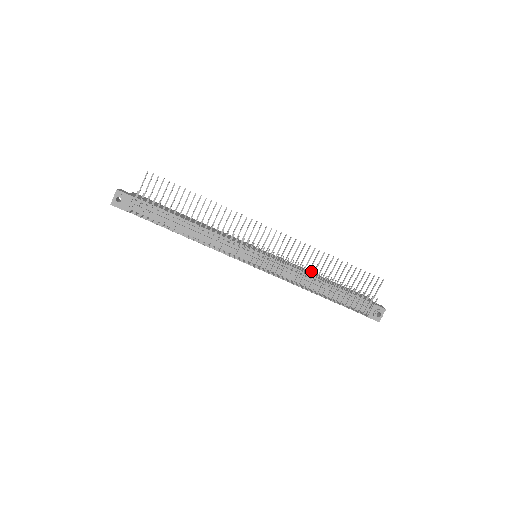
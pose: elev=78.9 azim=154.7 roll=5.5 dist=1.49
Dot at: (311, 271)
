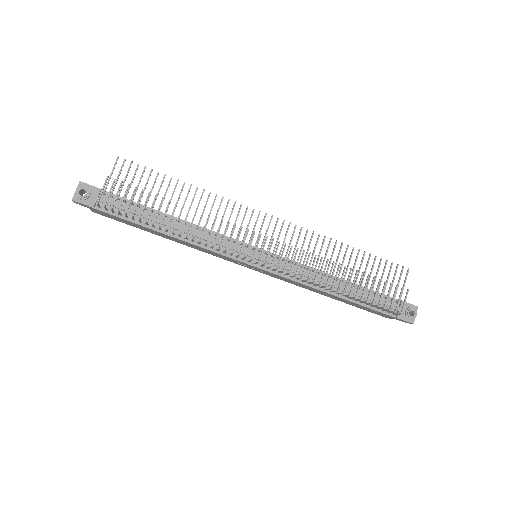
Dot at: (326, 261)
